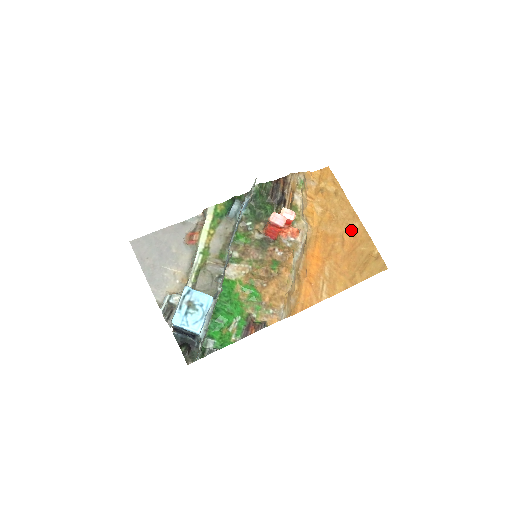
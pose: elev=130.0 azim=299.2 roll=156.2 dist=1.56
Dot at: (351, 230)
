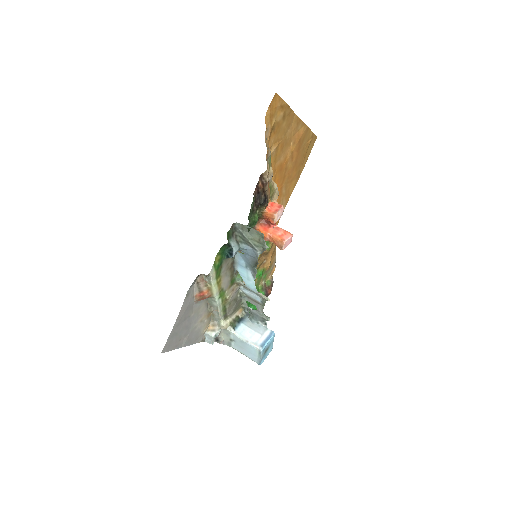
Dot at: (297, 139)
